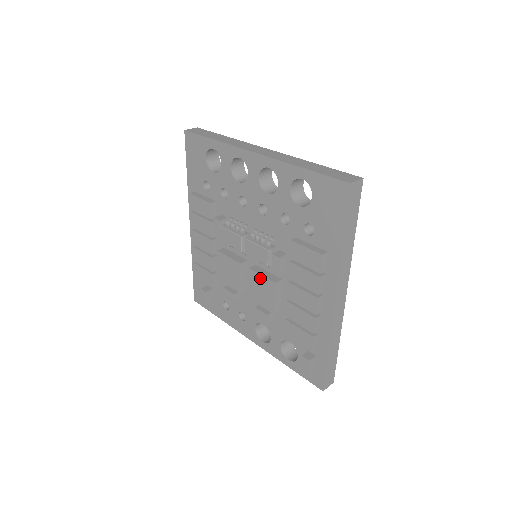
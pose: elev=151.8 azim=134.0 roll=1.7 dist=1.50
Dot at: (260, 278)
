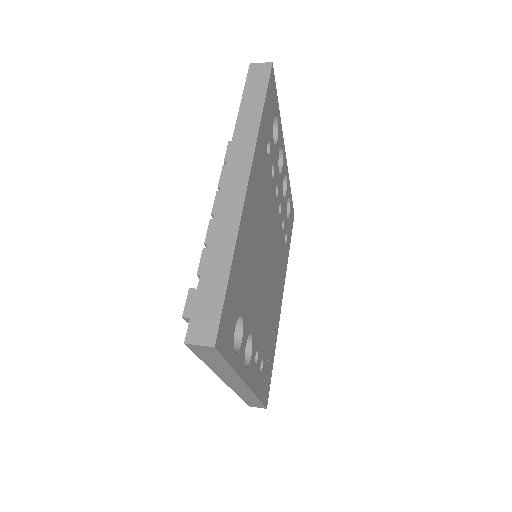
Dot at: occluded
